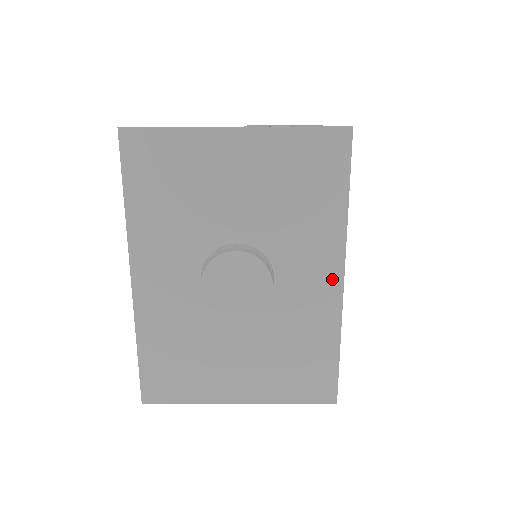
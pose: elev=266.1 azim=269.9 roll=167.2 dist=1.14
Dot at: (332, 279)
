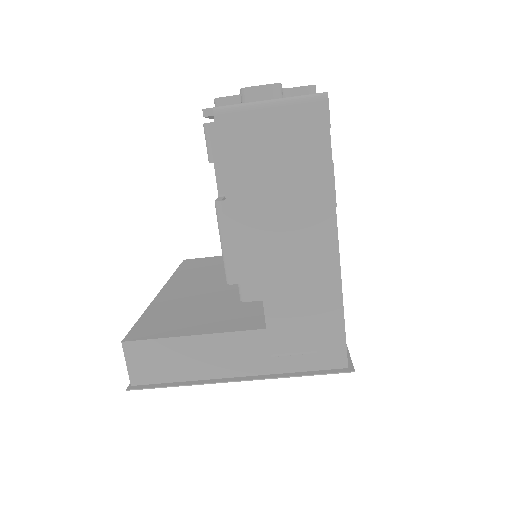
Dot at: occluded
